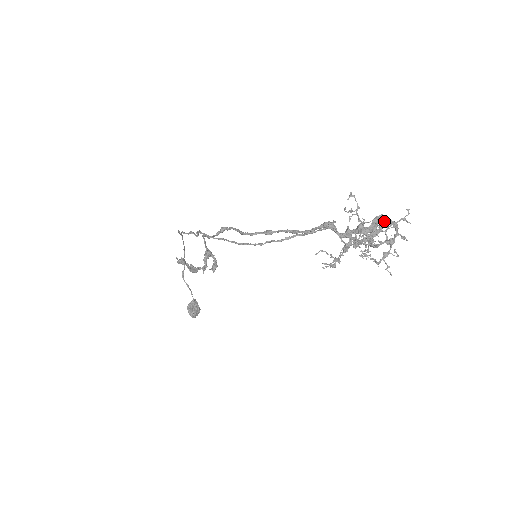
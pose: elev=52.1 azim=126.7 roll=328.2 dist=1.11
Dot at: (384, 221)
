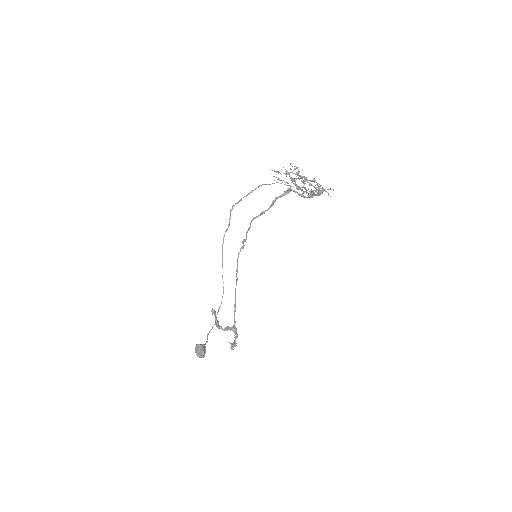
Dot at: occluded
